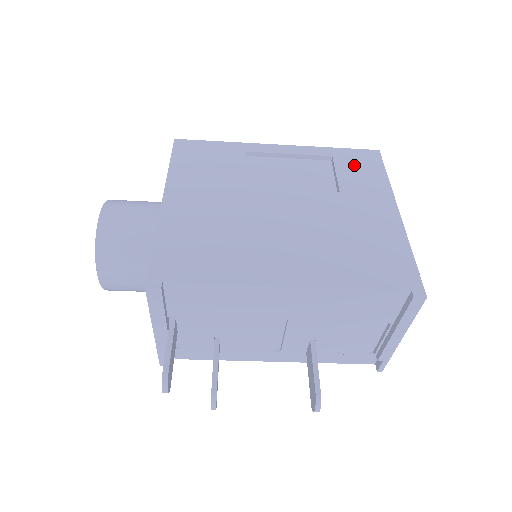
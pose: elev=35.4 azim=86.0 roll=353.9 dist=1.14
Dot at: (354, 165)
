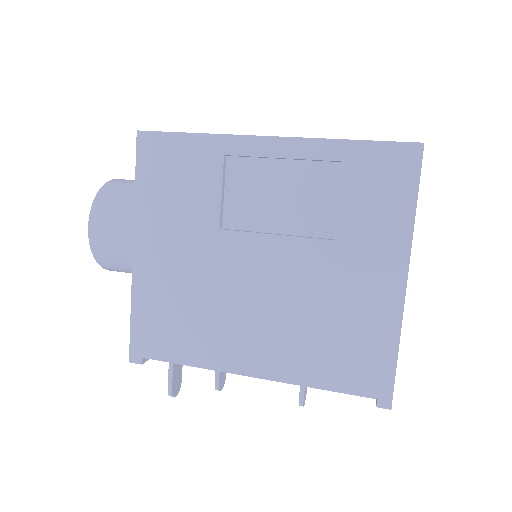
Dot at: (371, 183)
